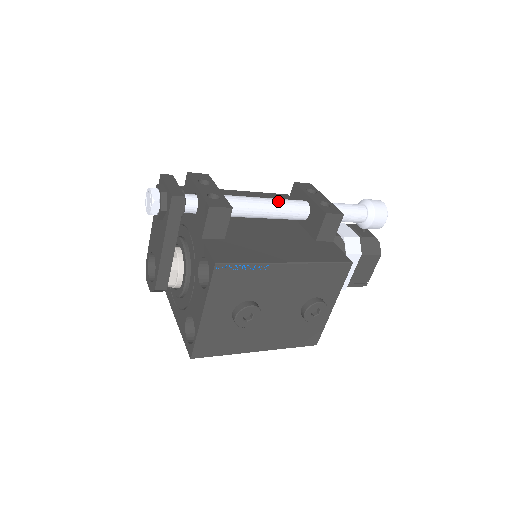
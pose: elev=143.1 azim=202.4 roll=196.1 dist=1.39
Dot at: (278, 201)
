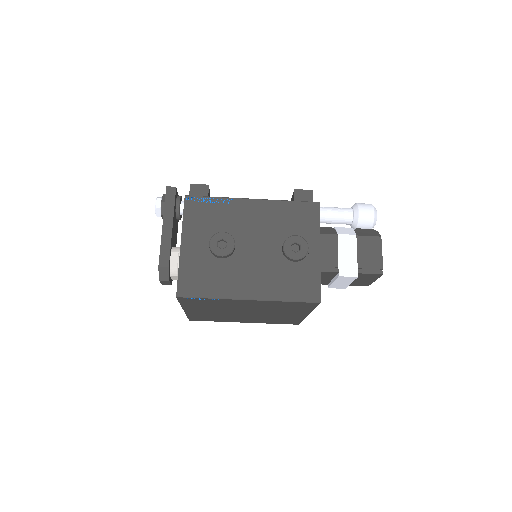
Dot at: occluded
